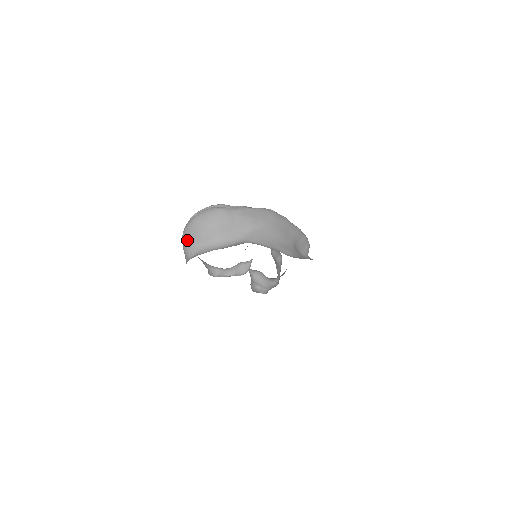
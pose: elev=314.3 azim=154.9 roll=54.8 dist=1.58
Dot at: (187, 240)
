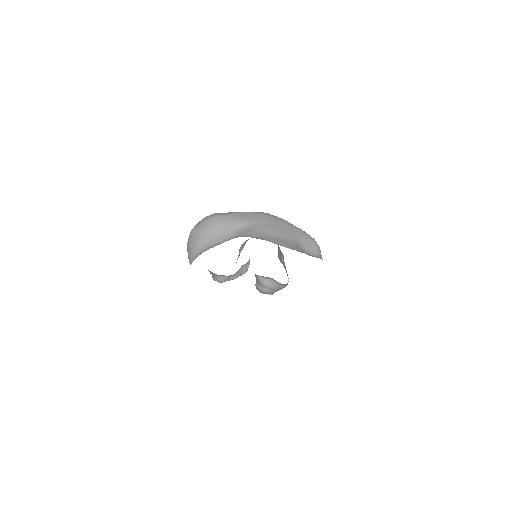
Dot at: (189, 250)
